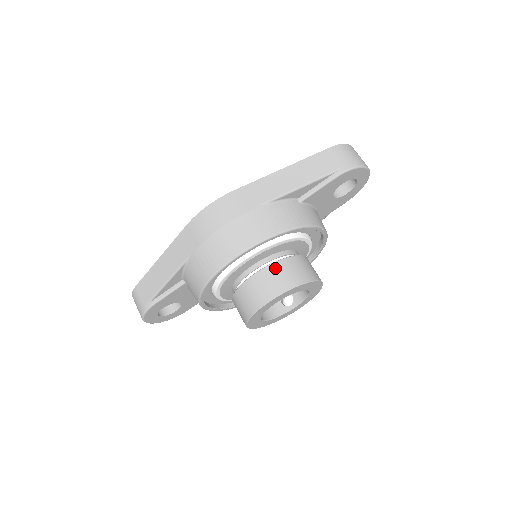
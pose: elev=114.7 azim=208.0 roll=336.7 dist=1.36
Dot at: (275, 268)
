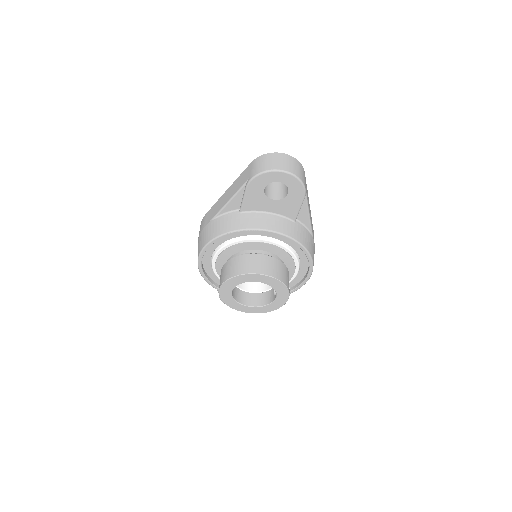
Dot at: (226, 266)
